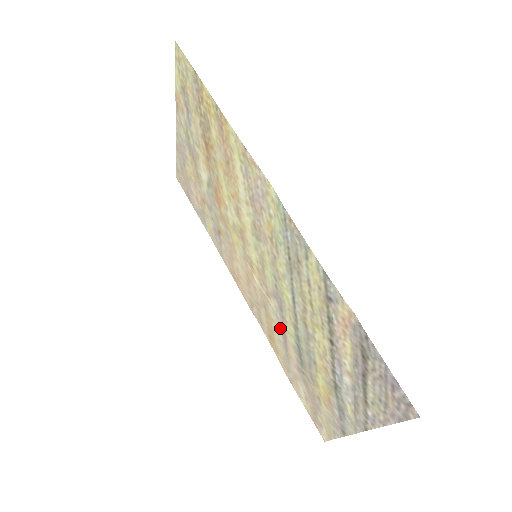
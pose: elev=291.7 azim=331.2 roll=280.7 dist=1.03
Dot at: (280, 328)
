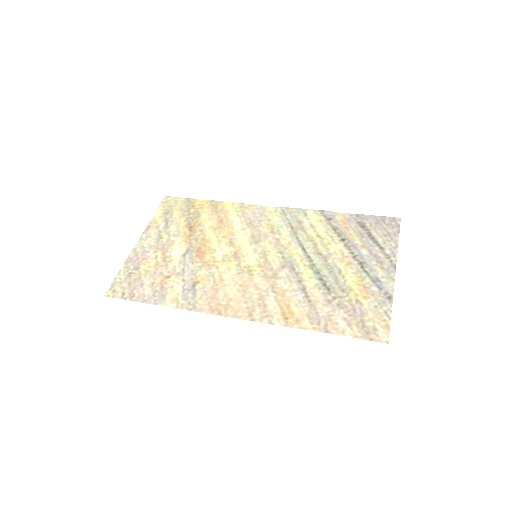
Dot at: (296, 287)
